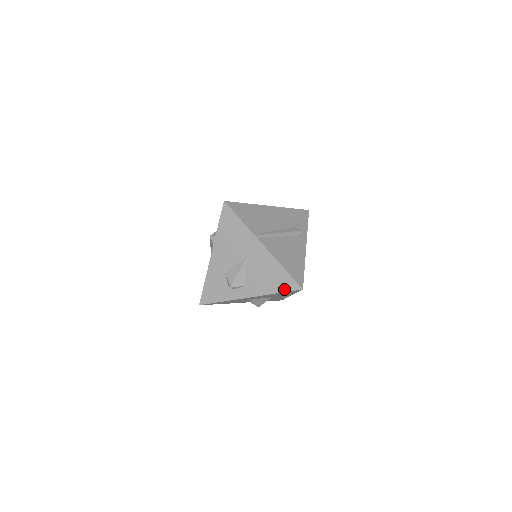
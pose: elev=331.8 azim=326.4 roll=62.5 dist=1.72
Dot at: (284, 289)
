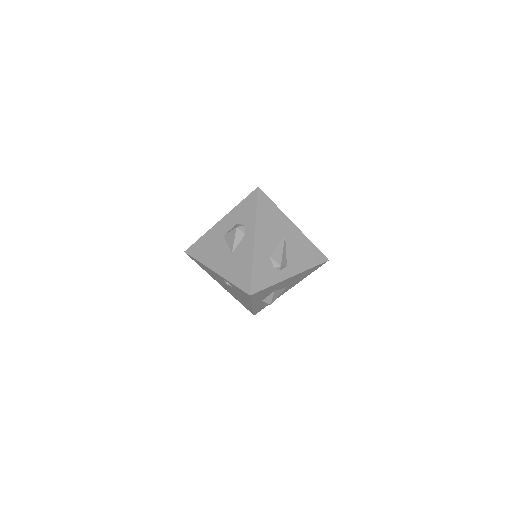
Dot at: (317, 262)
